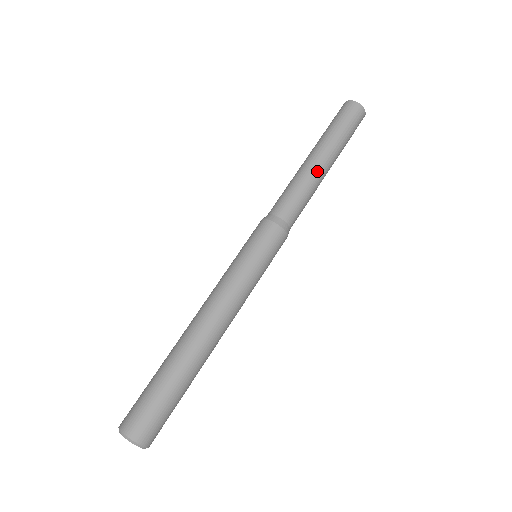
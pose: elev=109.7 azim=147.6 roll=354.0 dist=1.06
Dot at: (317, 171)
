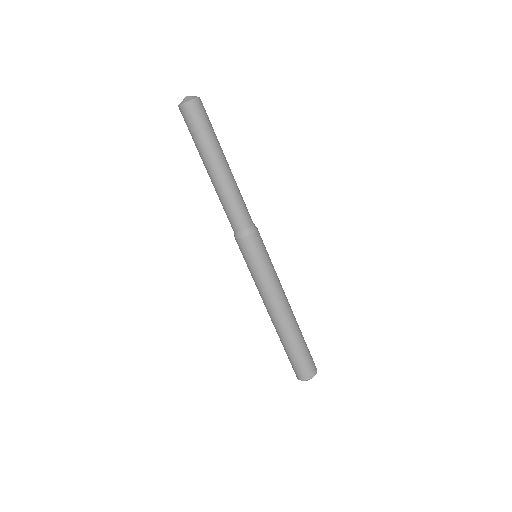
Dot at: (232, 176)
